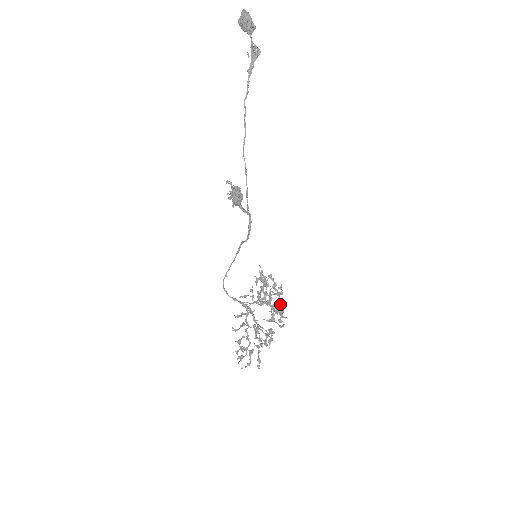
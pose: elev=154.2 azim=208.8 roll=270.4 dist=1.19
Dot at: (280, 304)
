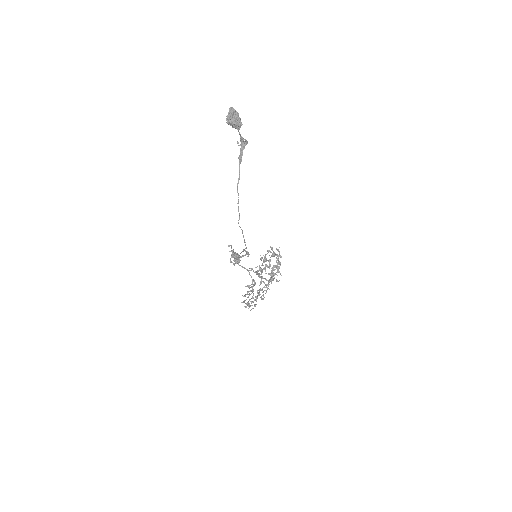
Dot at: (277, 269)
